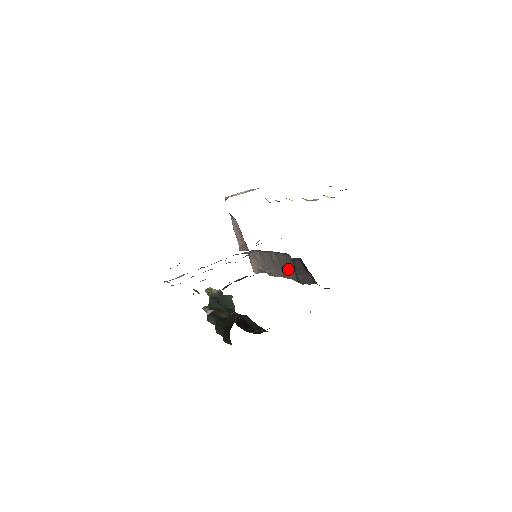
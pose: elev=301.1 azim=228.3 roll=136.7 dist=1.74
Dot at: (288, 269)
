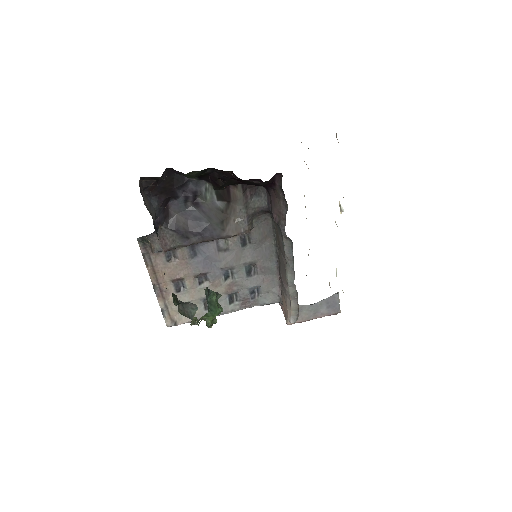
Dot at: (279, 238)
